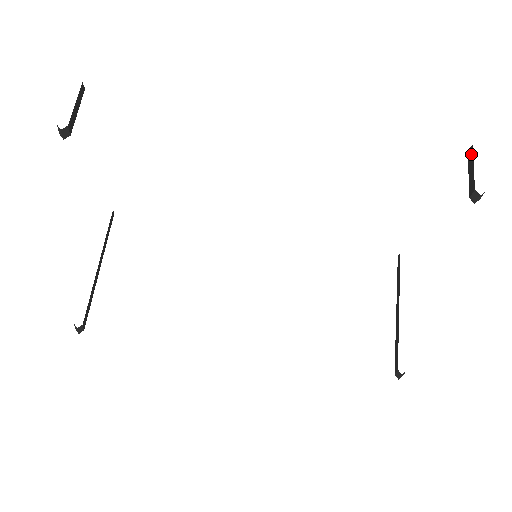
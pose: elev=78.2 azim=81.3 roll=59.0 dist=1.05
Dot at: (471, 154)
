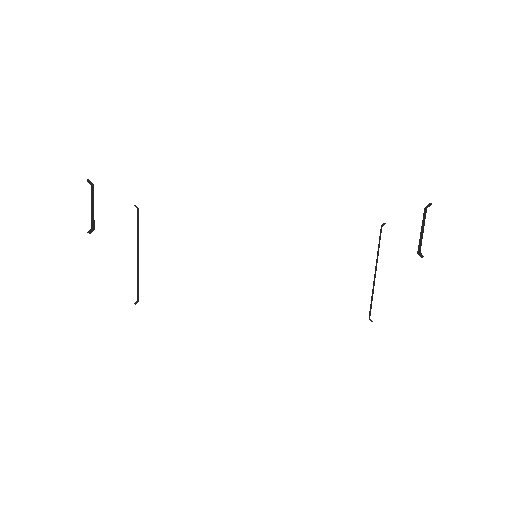
Dot at: (425, 216)
